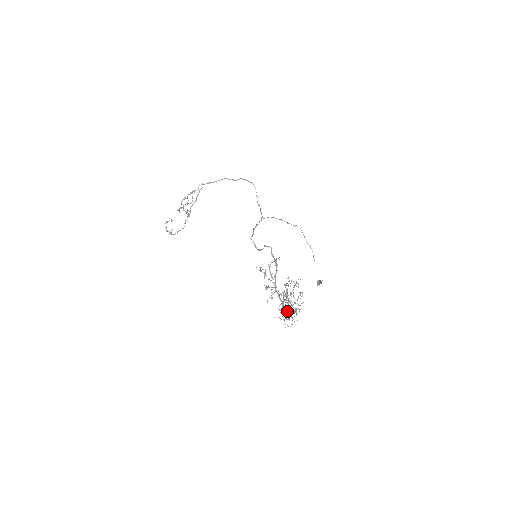
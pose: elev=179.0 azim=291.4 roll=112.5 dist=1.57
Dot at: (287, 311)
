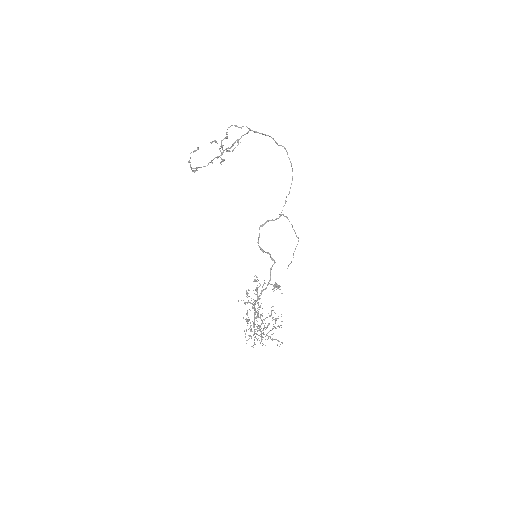
Dot at: (254, 331)
